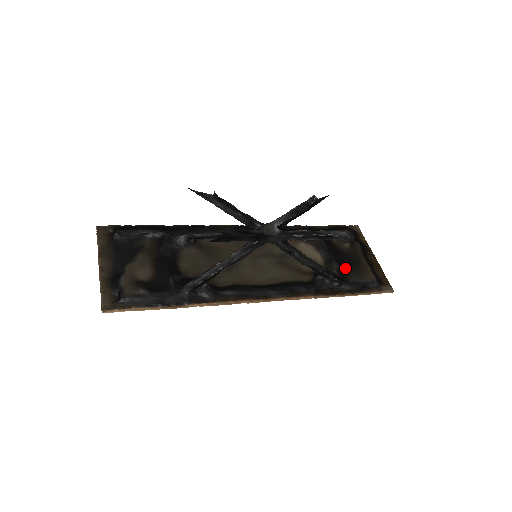
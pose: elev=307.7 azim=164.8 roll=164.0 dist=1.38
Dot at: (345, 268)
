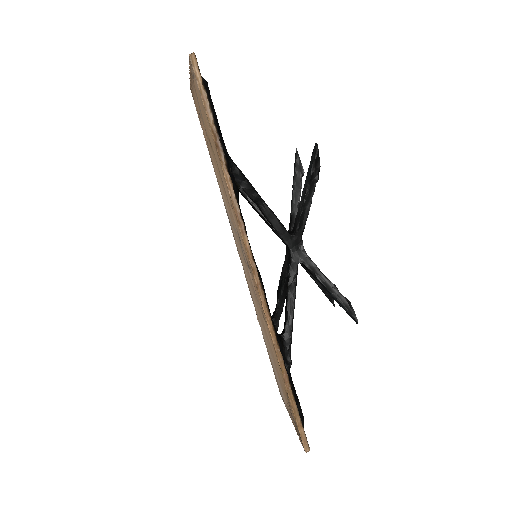
Dot at: occluded
